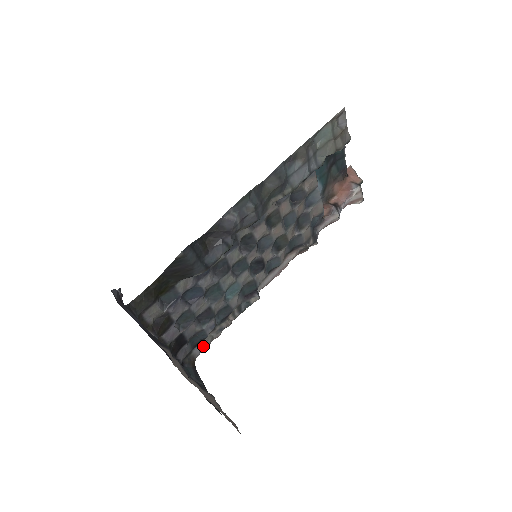
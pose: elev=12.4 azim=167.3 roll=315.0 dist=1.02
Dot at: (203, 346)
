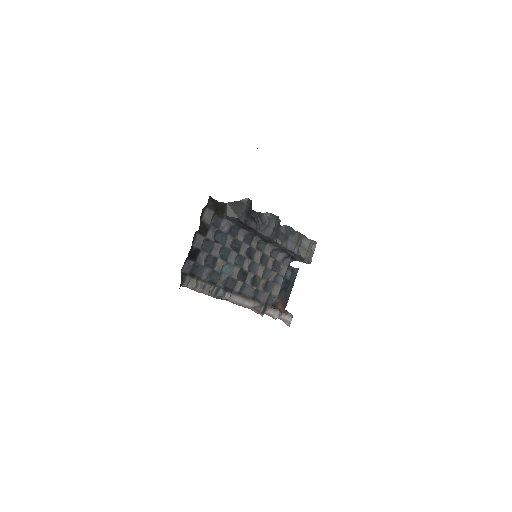
Dot at: (190, 284)
